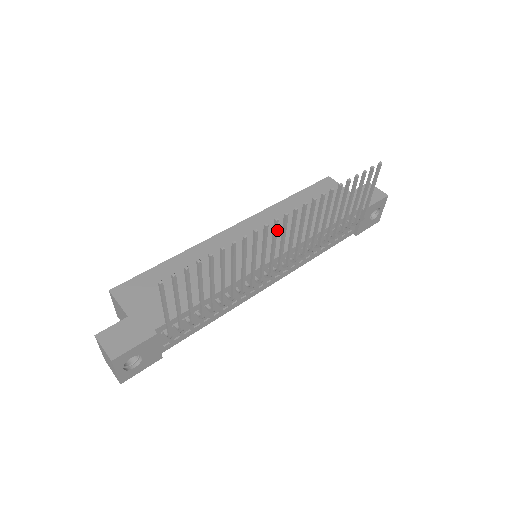
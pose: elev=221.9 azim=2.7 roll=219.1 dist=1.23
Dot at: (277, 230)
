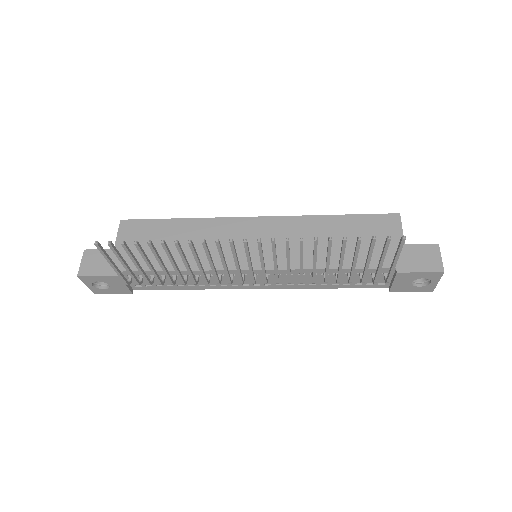
Dot at: (235, 250)
